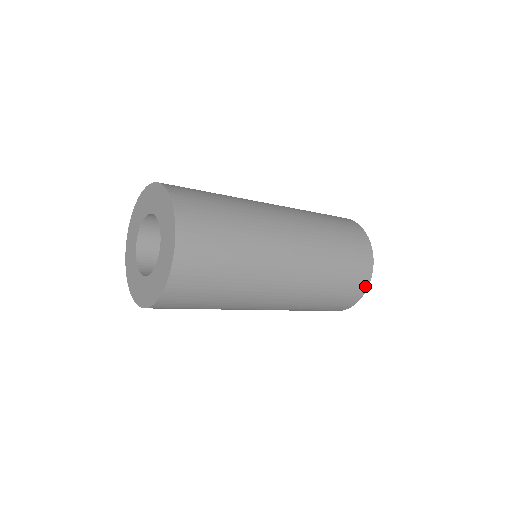
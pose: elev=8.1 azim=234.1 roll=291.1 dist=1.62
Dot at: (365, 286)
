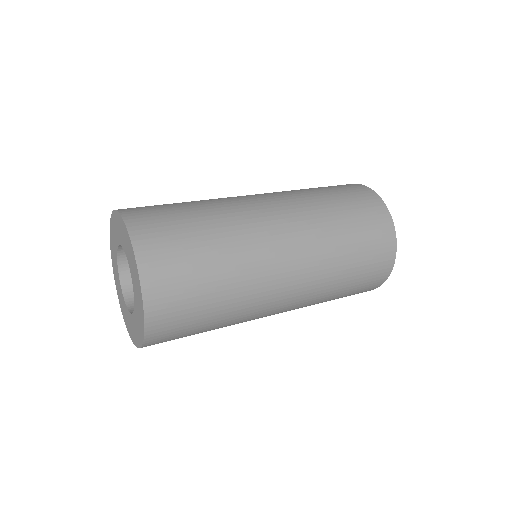
Dot at: (392, 236)
